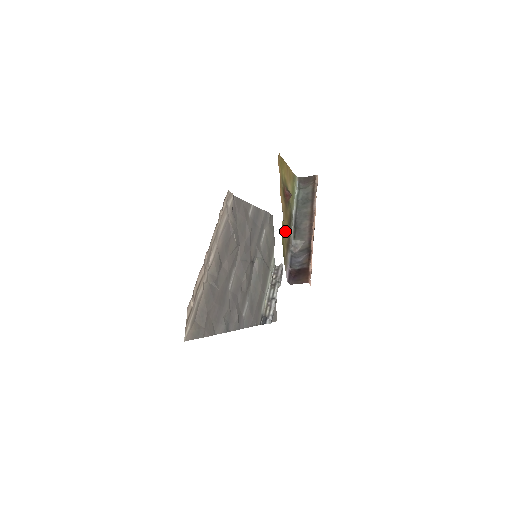
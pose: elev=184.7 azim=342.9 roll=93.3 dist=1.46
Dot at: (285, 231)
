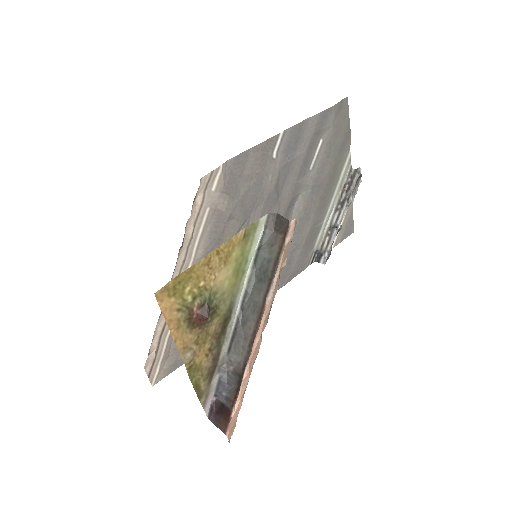
Dot at: (200, 365)
